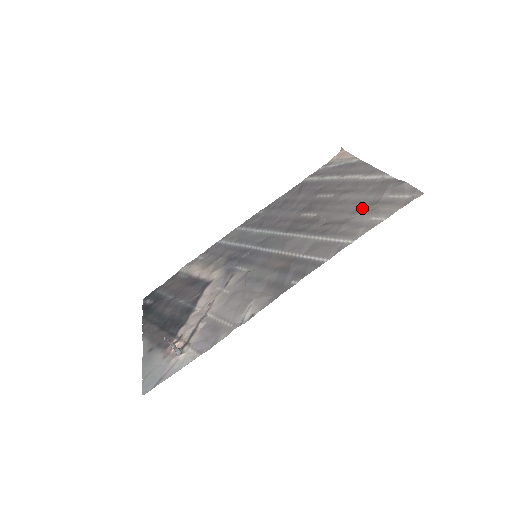
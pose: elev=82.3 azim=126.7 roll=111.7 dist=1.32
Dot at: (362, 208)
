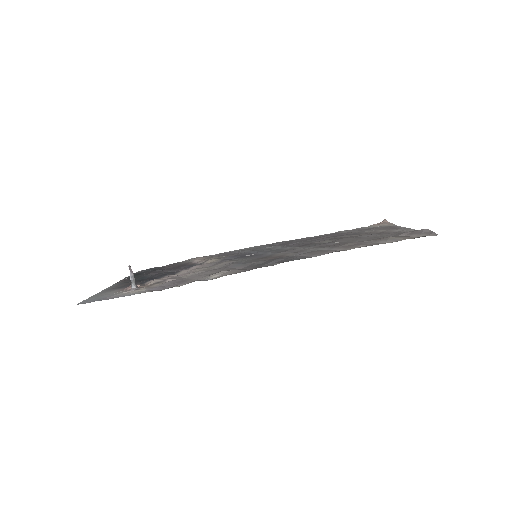
Dot at: (374, 239)
